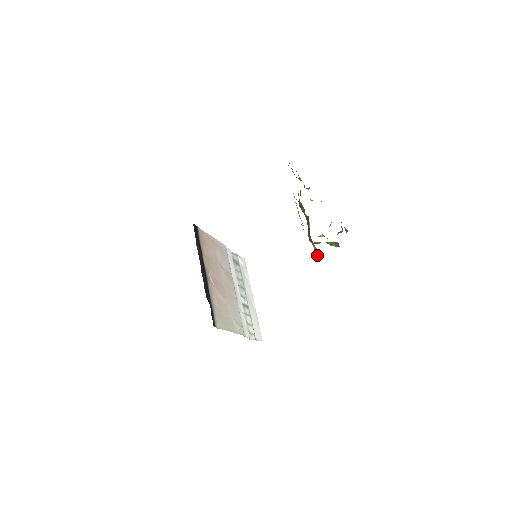
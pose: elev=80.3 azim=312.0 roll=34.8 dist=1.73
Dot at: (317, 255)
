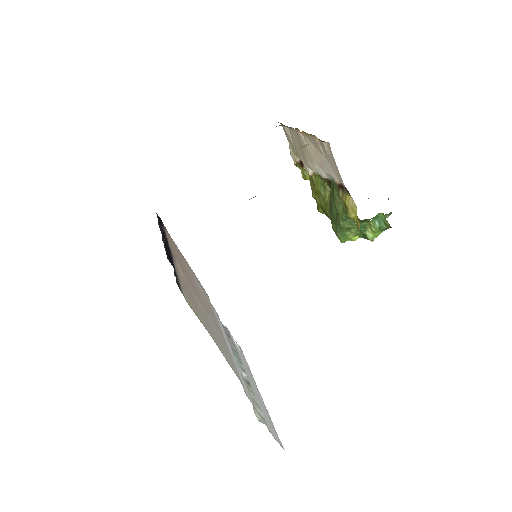
Dot at: (354, 214)
